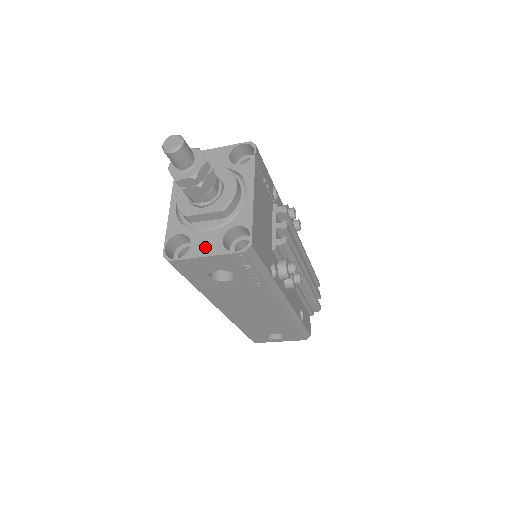
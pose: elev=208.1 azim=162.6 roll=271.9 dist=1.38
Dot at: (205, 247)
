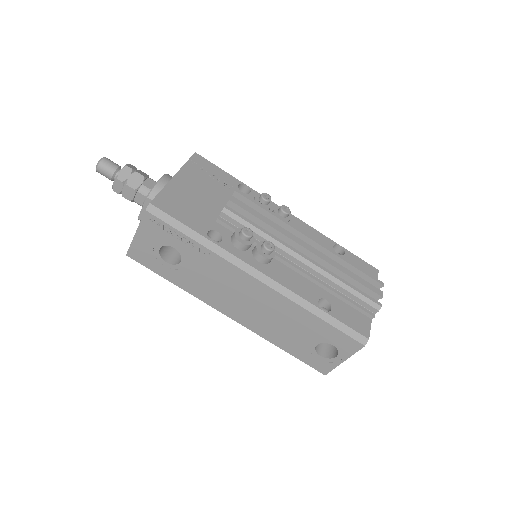
Dot at: occluded
